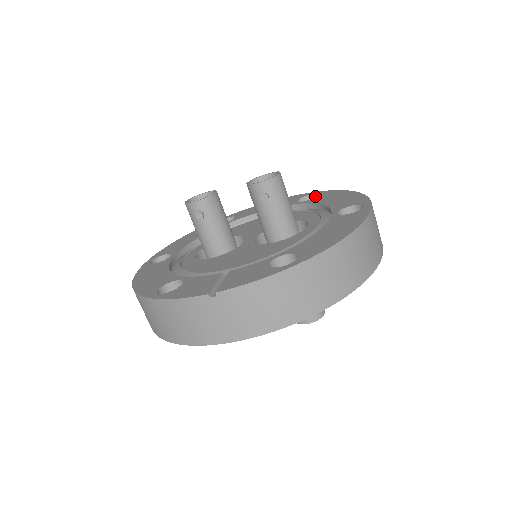
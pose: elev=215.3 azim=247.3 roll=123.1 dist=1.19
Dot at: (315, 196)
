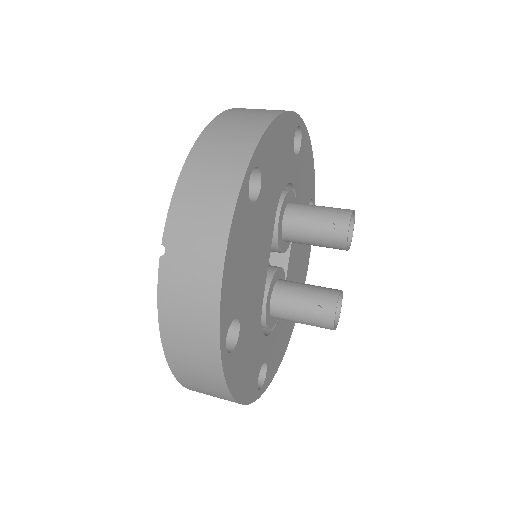
Dot at: occluded
